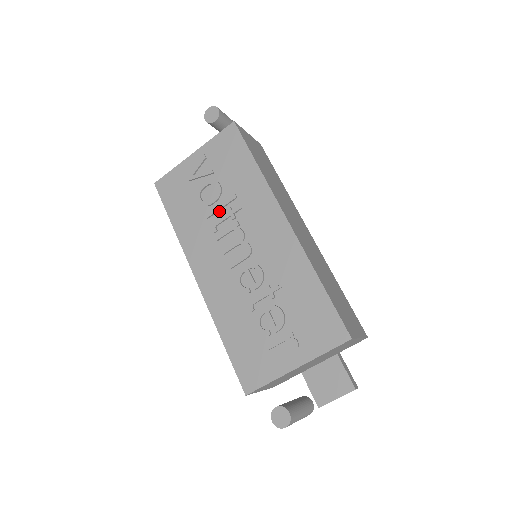
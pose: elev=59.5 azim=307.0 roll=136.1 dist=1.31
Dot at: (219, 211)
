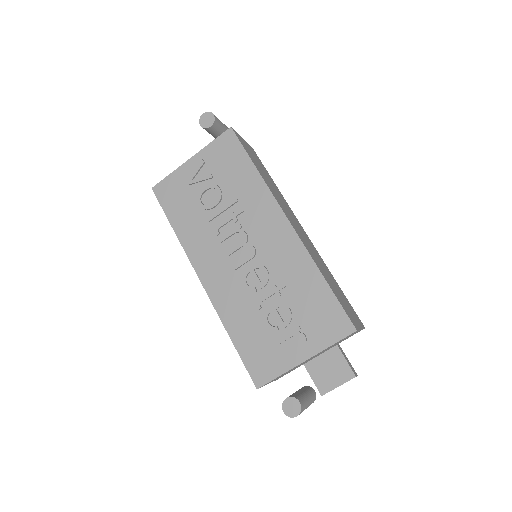
Dot at: (221, 214)
